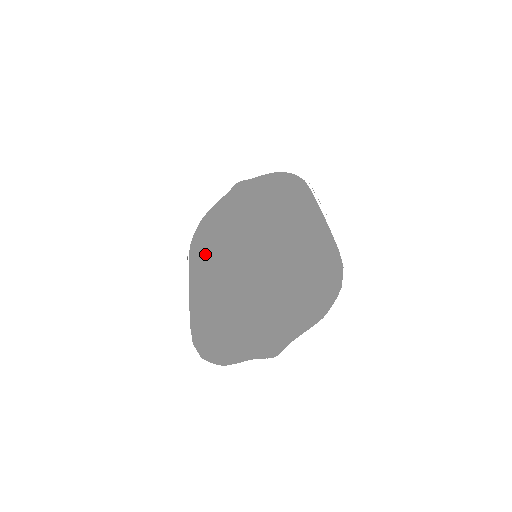
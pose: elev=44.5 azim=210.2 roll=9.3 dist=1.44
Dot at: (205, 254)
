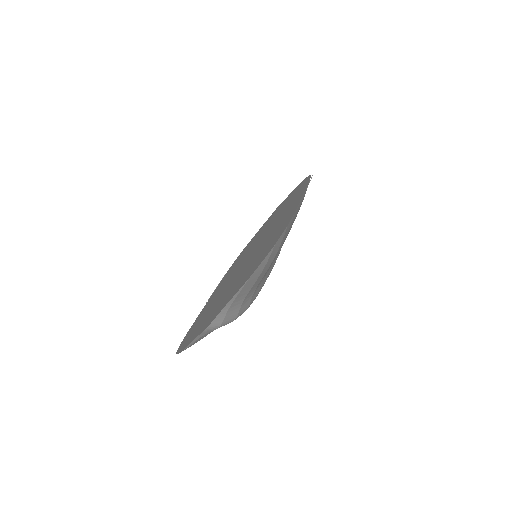
Dot at: (230, 271)
